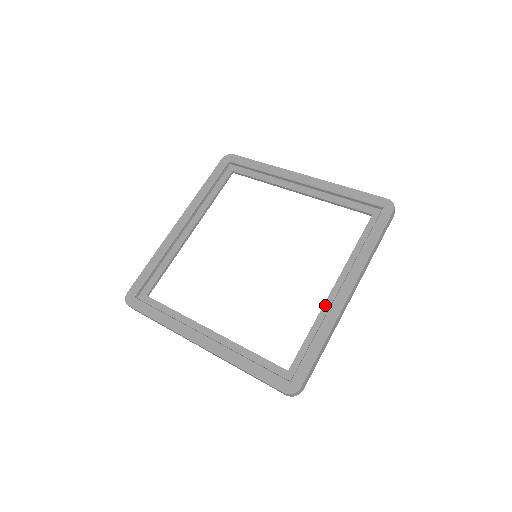
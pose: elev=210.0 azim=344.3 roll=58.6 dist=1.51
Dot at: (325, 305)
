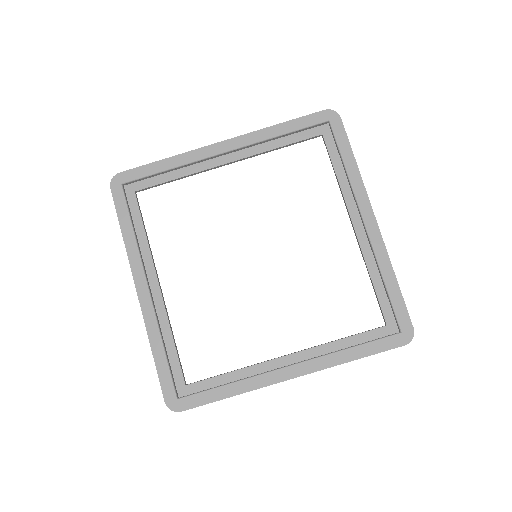
Dot at: (265, 363)
